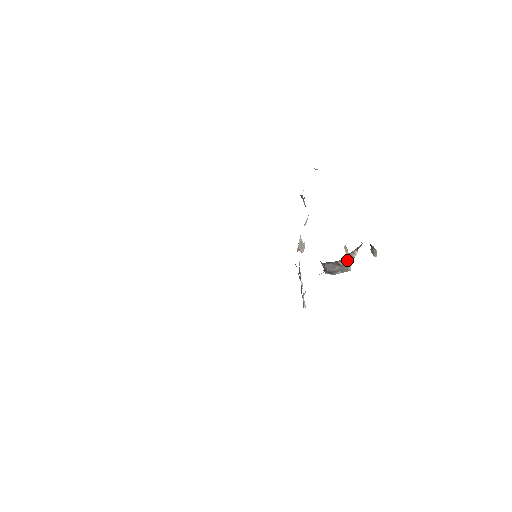
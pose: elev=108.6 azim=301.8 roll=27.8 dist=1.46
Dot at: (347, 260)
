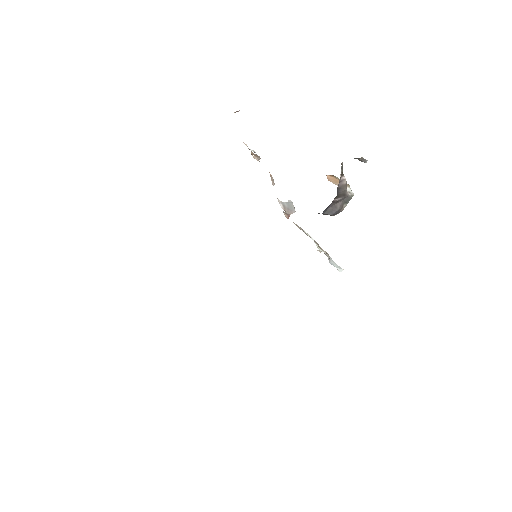
Dot at: (341, 192)
